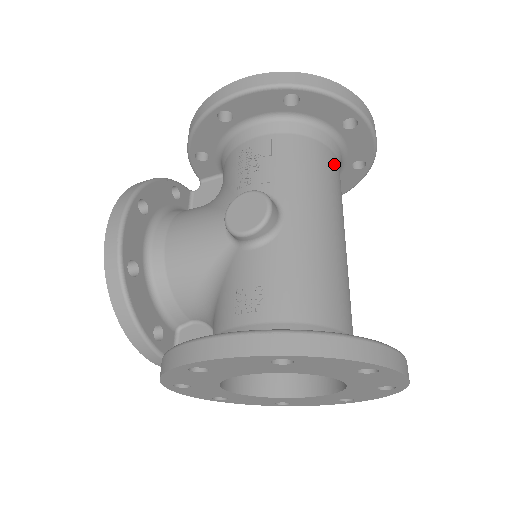
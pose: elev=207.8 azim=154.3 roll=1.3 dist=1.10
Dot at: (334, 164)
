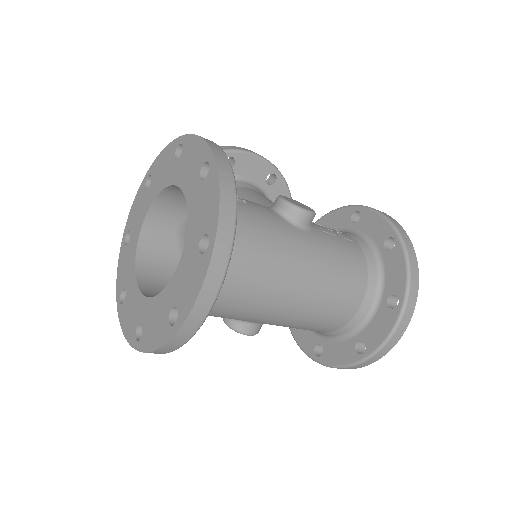
Dot at: (354, 298)
